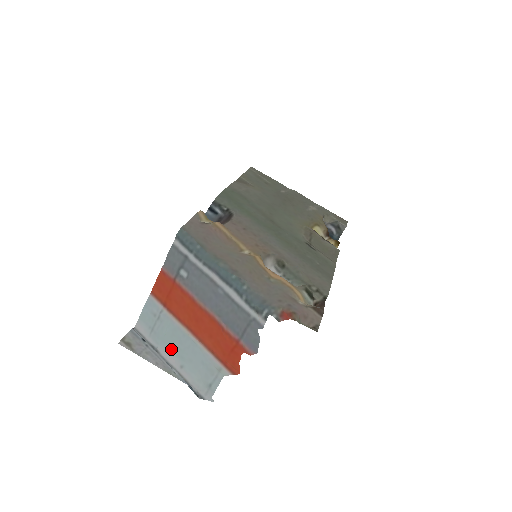
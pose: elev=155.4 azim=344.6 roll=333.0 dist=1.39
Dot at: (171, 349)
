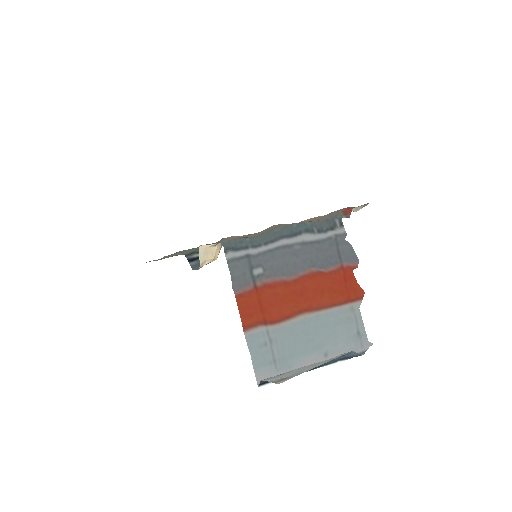
Dot at: (305, 353)
